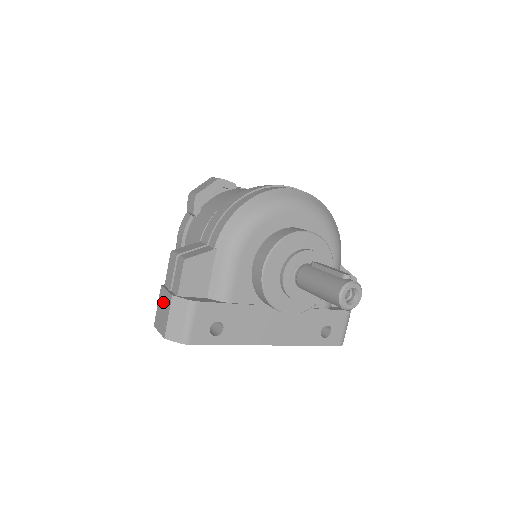
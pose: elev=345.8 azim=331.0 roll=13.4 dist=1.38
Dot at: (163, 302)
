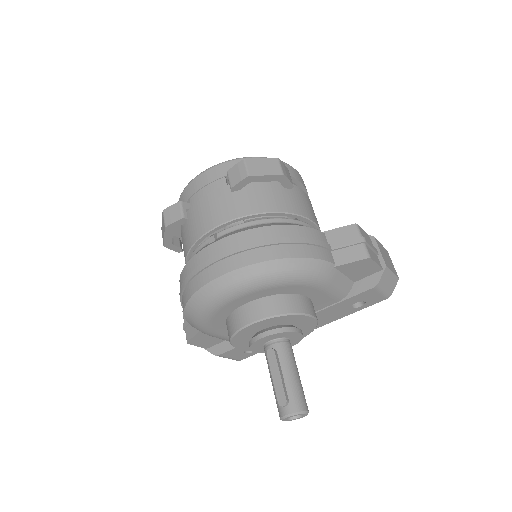
Dot at: occluded
